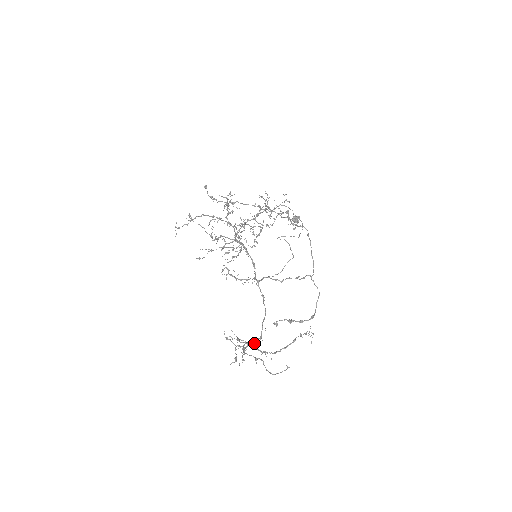
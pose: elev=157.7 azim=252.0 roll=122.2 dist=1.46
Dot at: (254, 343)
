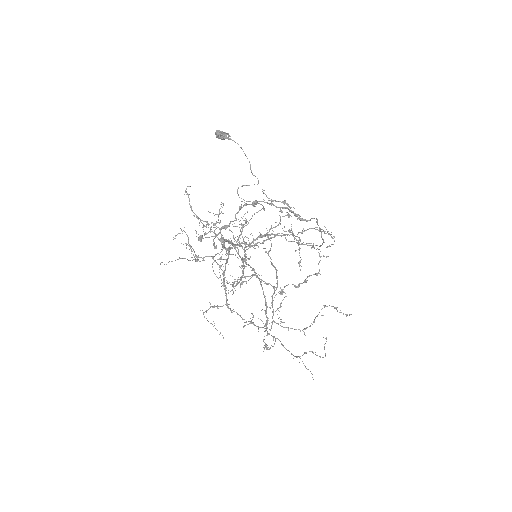
Dot at: (266, 317)
